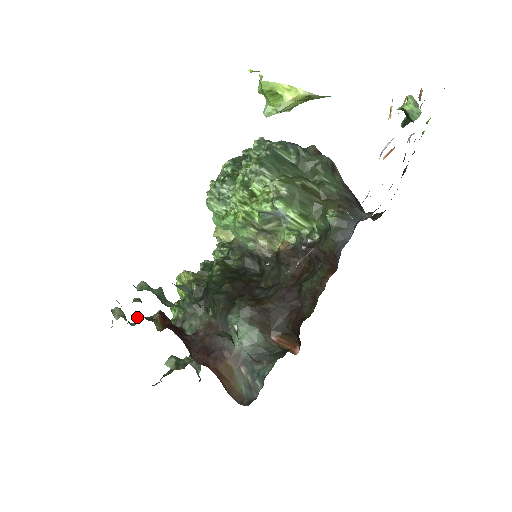
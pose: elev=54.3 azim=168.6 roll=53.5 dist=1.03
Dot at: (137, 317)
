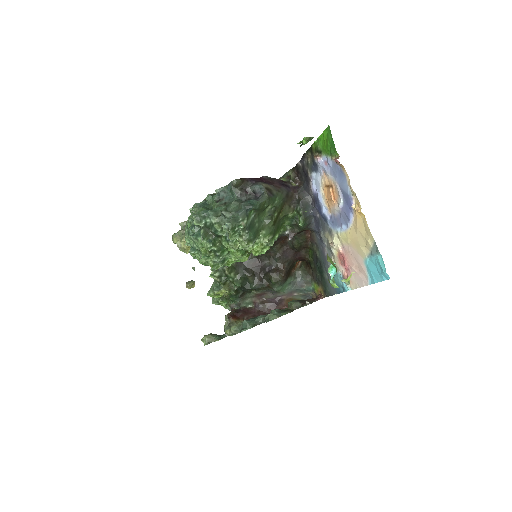
Dot at: occluded
